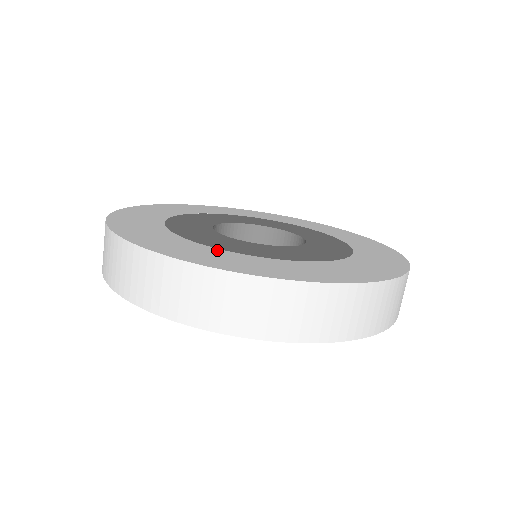
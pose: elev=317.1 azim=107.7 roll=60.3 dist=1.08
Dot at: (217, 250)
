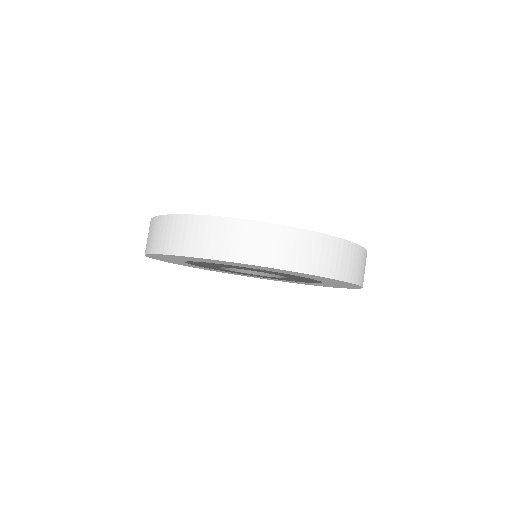
Dot at: occluded
